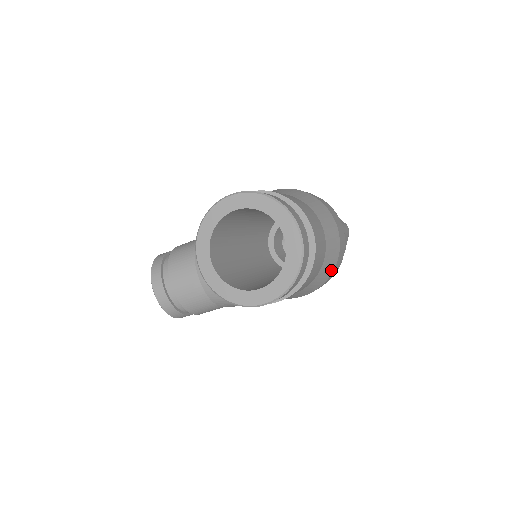
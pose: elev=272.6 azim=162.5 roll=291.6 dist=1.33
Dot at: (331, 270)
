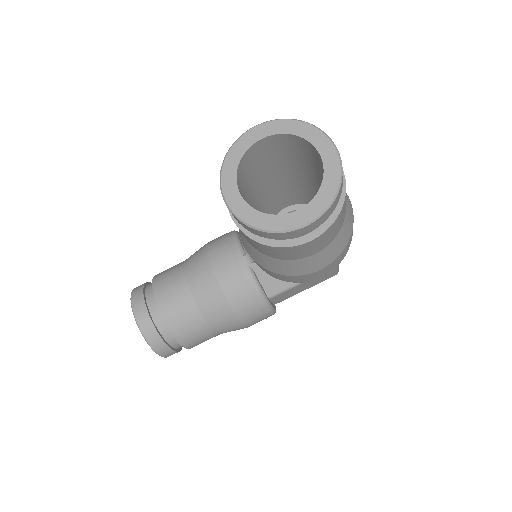
Dot at: (349, 234)
